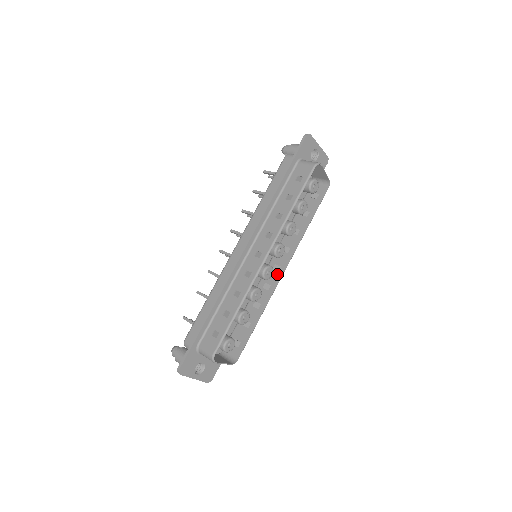
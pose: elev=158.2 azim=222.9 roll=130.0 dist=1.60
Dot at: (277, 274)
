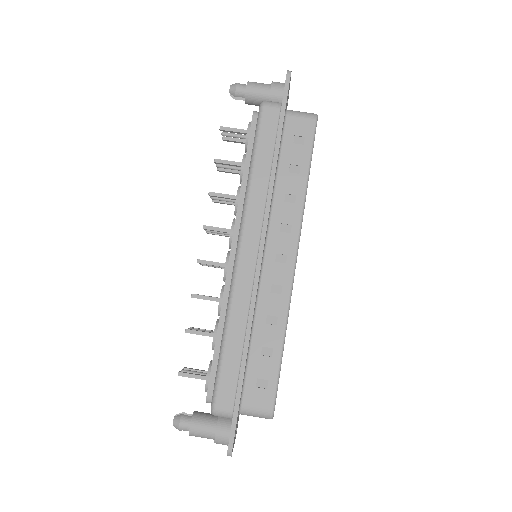
Dot at: occluded
